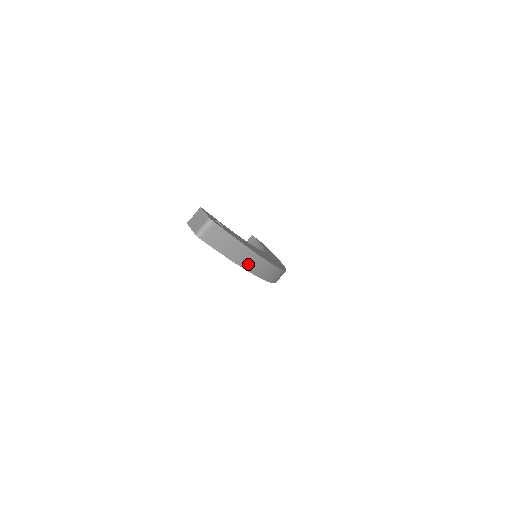
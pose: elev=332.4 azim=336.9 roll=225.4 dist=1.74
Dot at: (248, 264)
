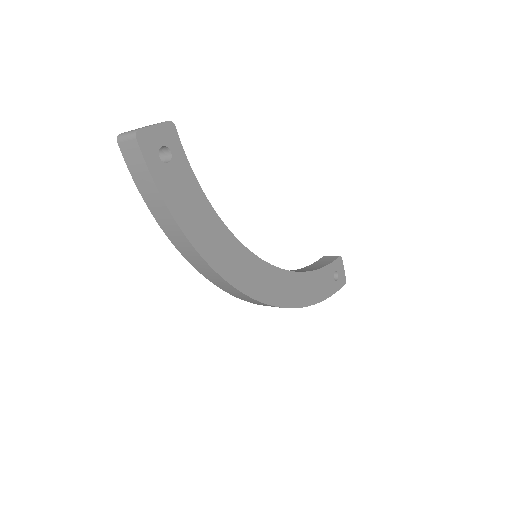
Dot at: (169, 230)
